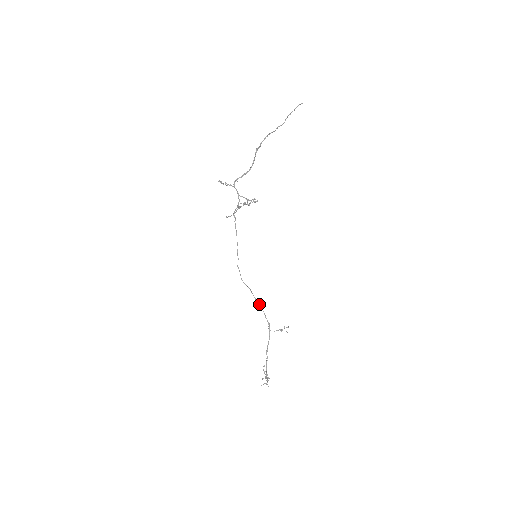
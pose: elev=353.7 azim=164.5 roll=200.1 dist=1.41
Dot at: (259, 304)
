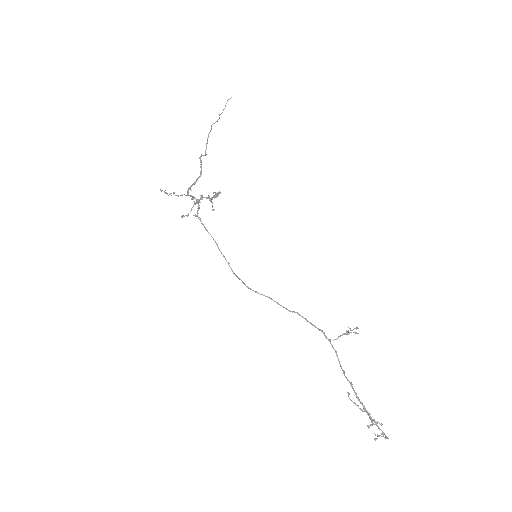
Dot at: (293, 311)
